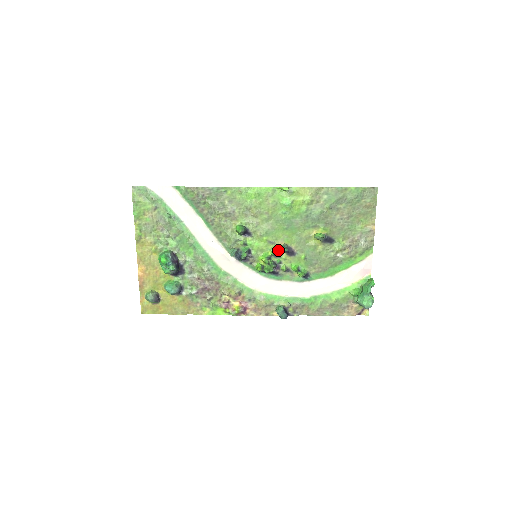
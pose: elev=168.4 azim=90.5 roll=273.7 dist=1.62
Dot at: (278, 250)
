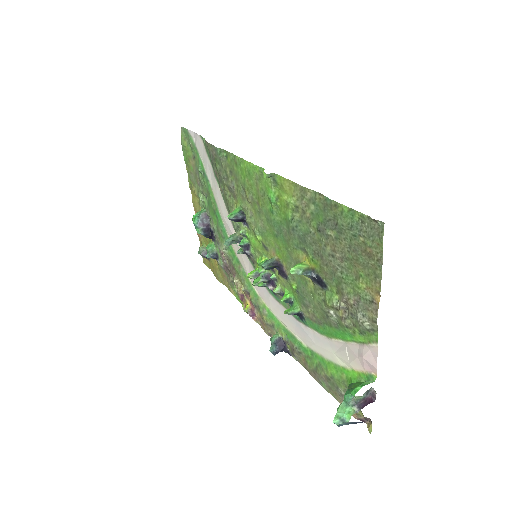
Dot at: occluded
